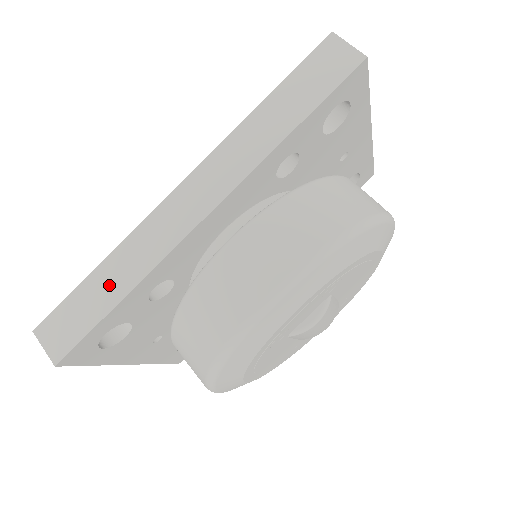
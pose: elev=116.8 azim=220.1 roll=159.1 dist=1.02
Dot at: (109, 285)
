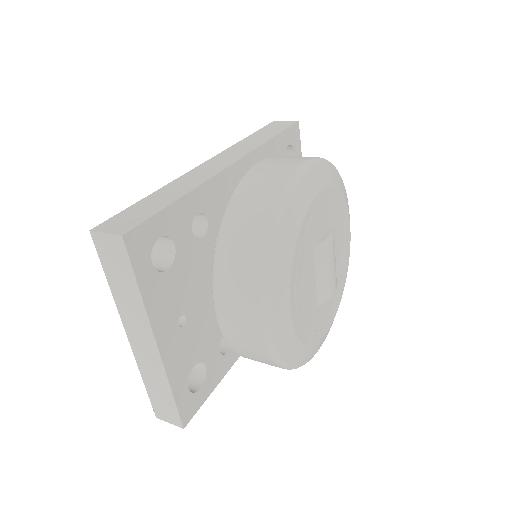
Dot at: (165, 197)
